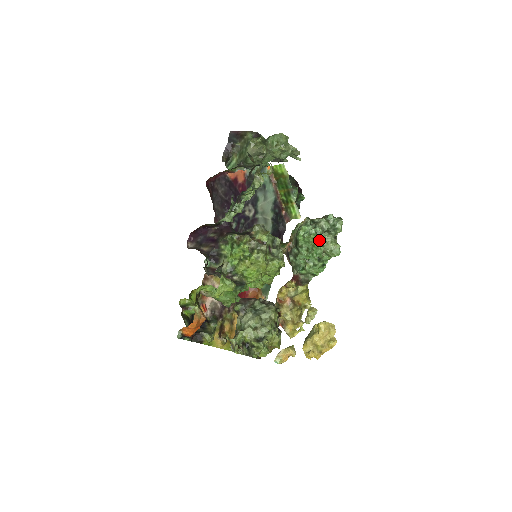
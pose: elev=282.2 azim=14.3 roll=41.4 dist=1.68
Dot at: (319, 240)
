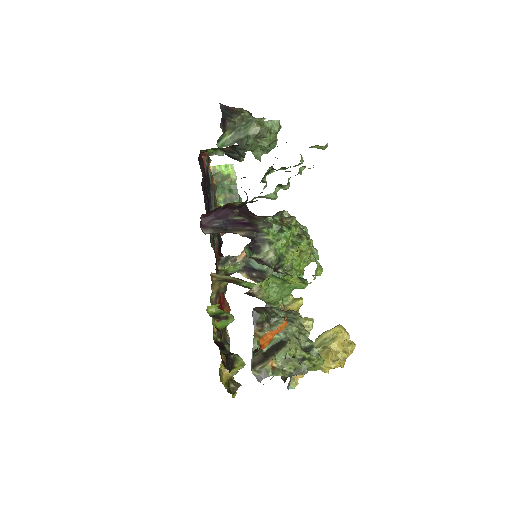
Dot at: occluded
